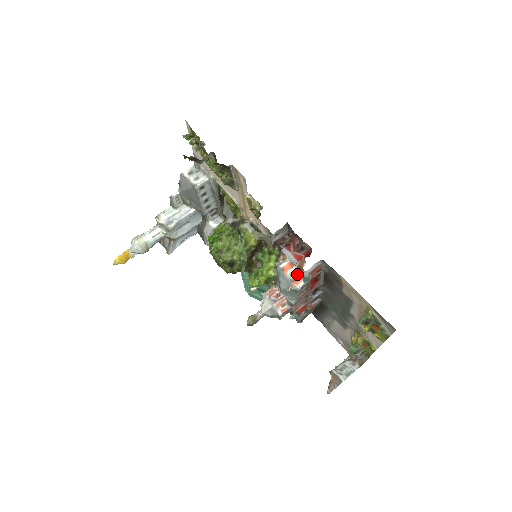
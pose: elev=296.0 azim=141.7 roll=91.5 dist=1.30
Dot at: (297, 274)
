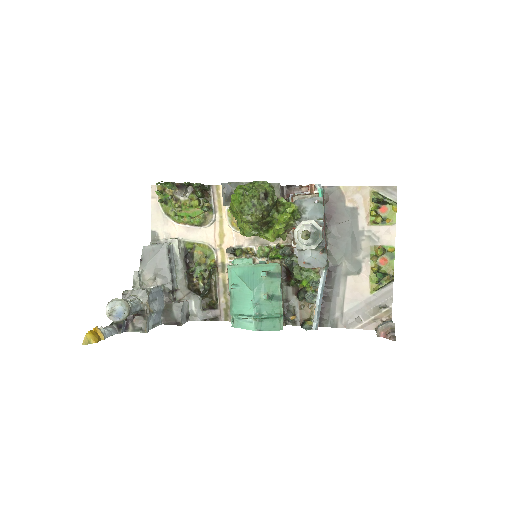
Dot at: occluded
